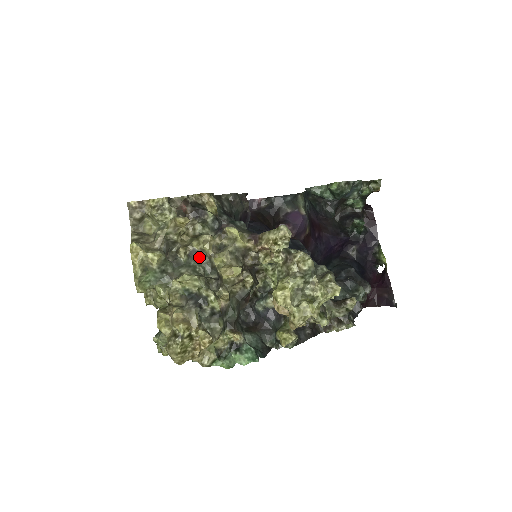
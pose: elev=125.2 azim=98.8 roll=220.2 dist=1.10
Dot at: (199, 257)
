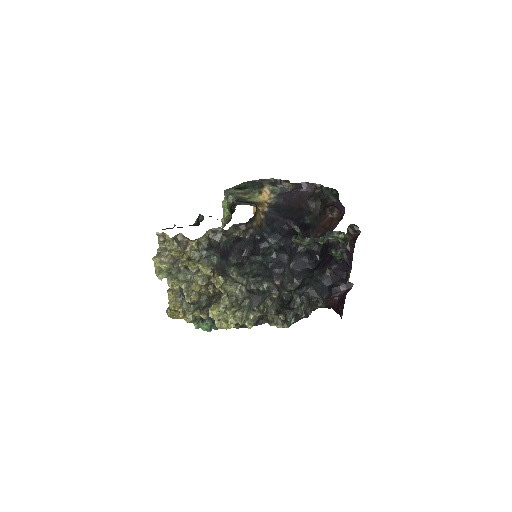
Dot at: occluded
